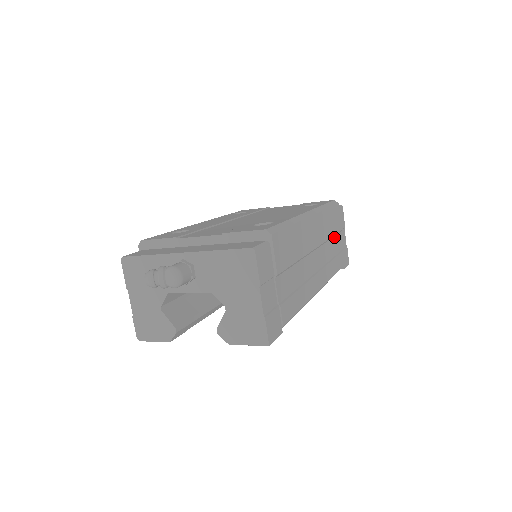
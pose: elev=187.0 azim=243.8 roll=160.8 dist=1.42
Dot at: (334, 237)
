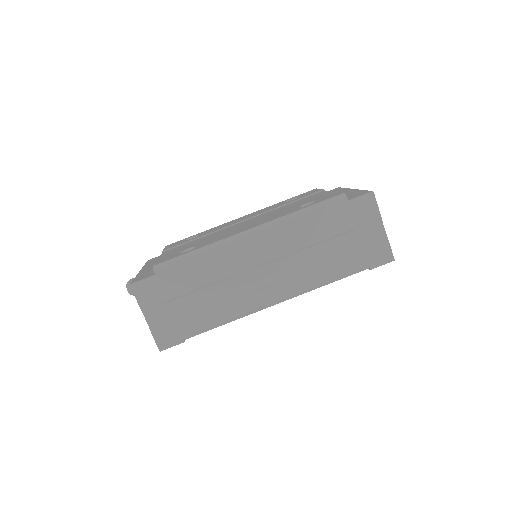
Dot at: (333, 239)
